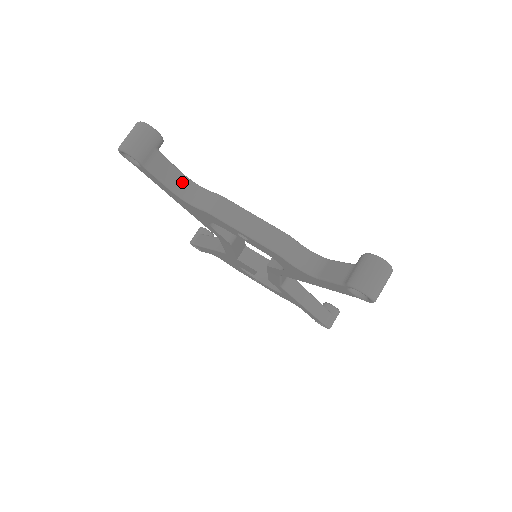
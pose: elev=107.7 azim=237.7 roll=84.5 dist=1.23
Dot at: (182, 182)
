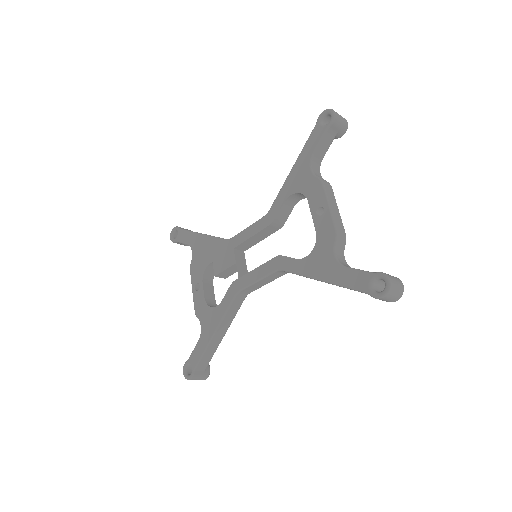
Dot at: (319, 160)
